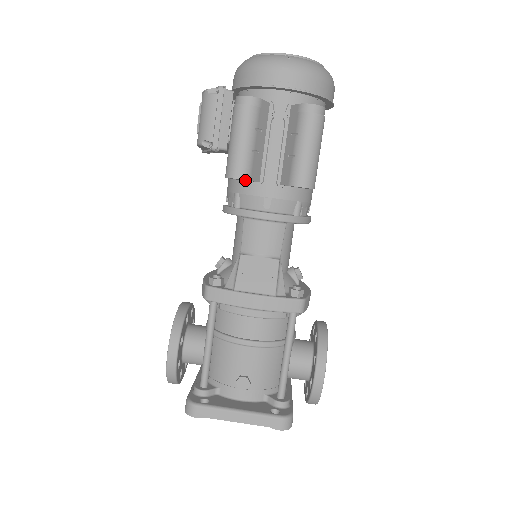
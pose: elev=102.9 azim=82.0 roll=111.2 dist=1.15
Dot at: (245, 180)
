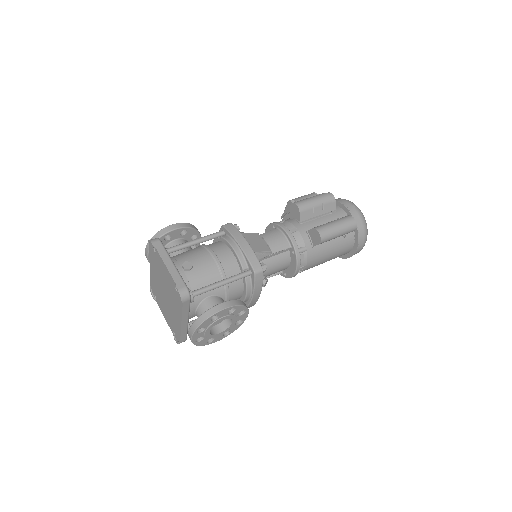
Dot at: (295, 217)
